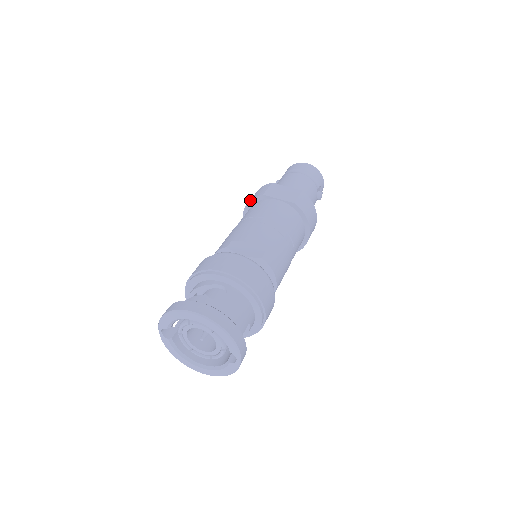
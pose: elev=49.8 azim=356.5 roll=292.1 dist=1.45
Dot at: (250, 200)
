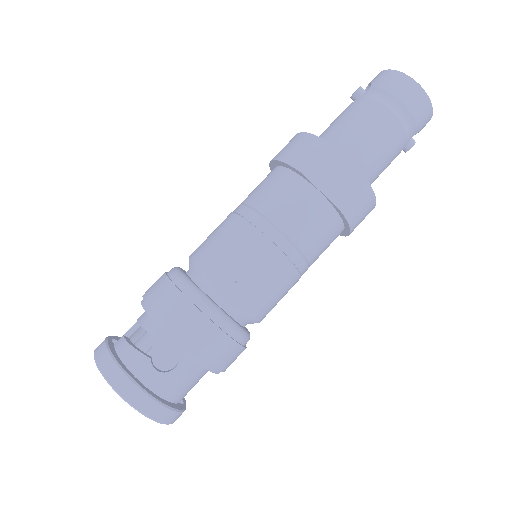
Dot at: (284, 162)
